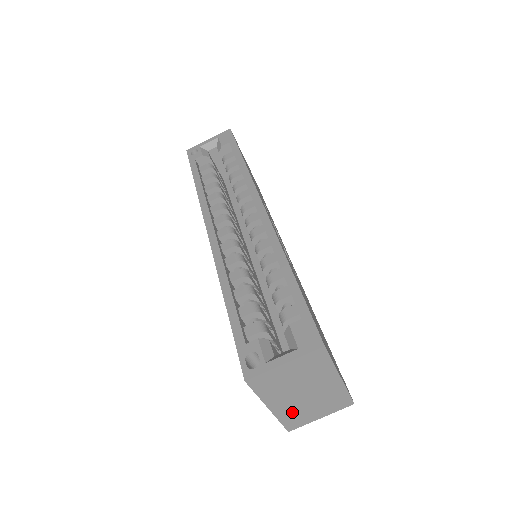
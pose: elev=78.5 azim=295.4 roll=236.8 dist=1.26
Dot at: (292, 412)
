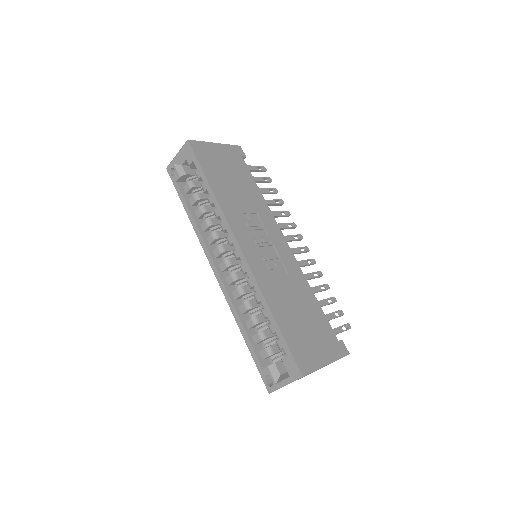
Dot at: occluded
